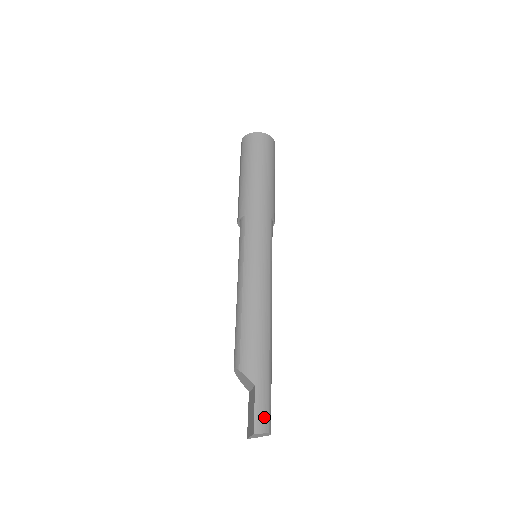
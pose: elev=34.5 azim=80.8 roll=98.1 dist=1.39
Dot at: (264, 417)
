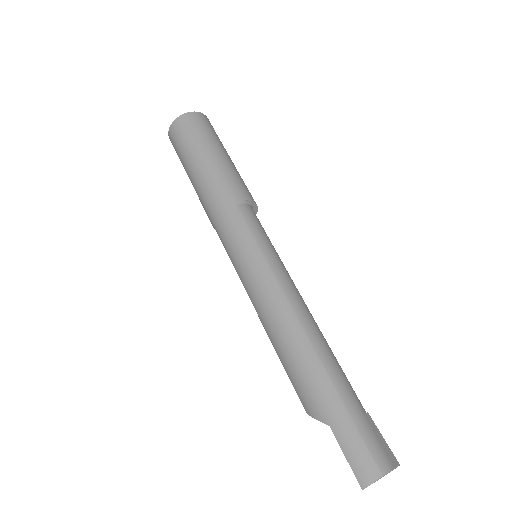
Dot at: (363, 459)
